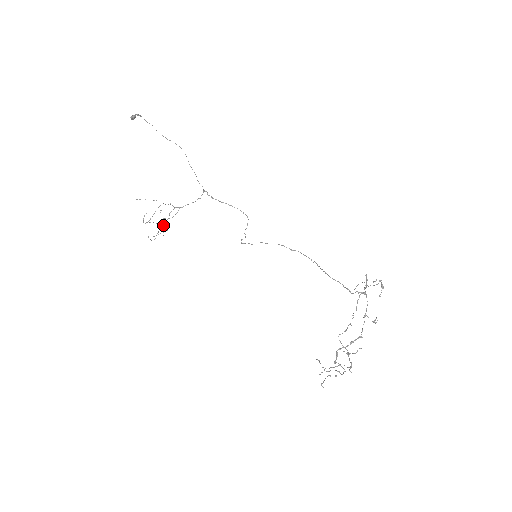
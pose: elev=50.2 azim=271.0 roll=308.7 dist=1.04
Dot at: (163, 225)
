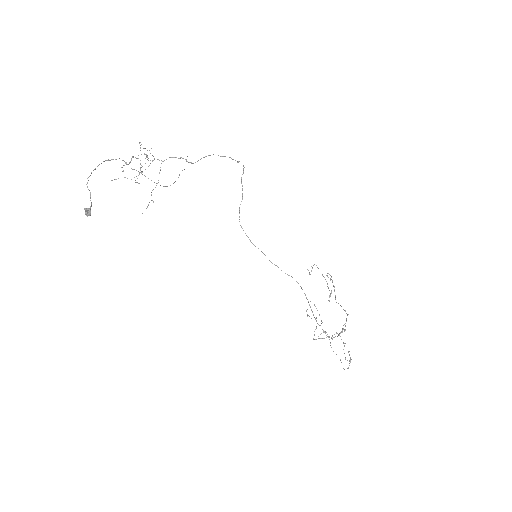
Dot at: occluded
